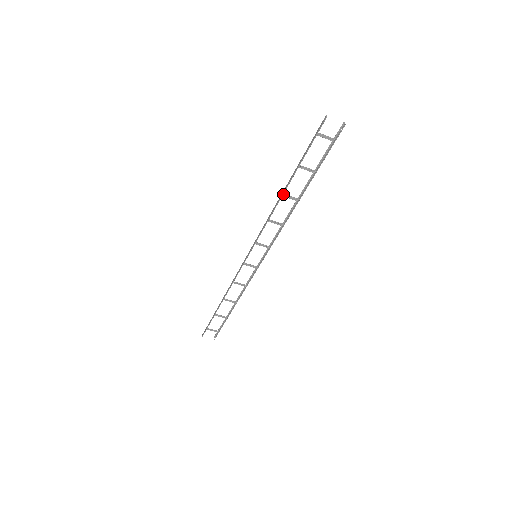
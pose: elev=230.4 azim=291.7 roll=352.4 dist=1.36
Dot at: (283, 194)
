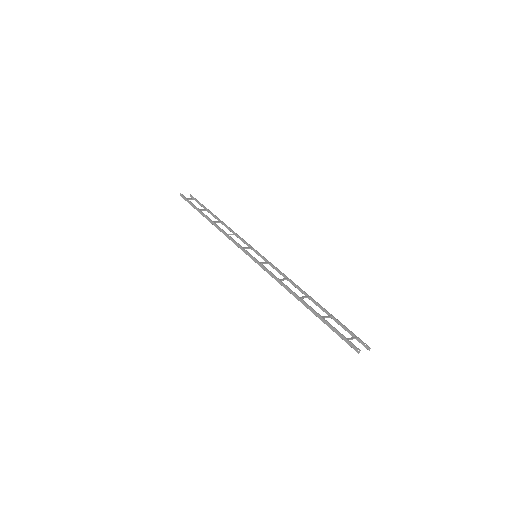
Dot at: (300, 299)
